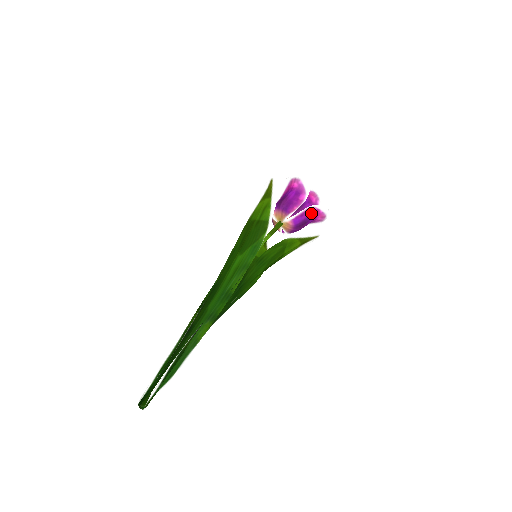
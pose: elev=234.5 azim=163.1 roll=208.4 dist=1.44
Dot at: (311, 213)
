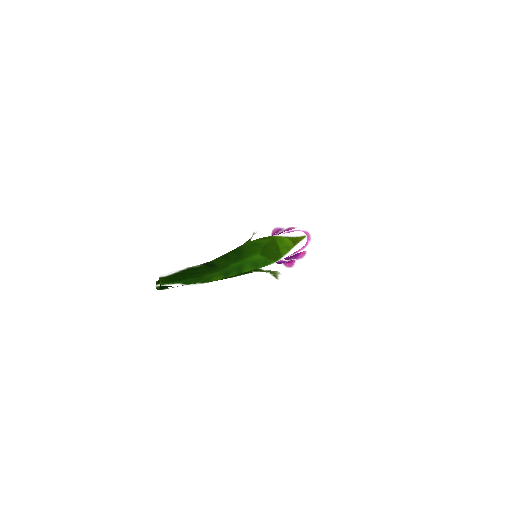
Dot at: occluded
